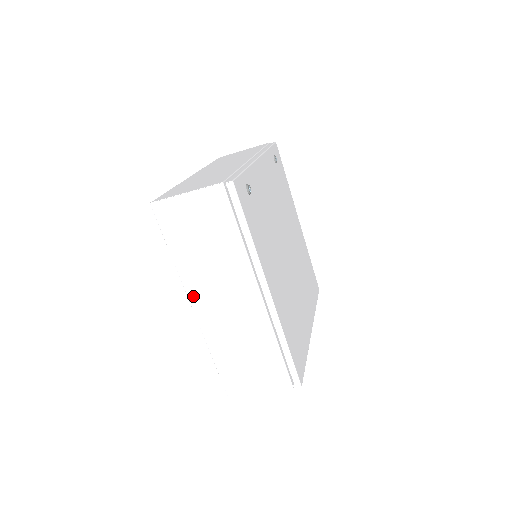
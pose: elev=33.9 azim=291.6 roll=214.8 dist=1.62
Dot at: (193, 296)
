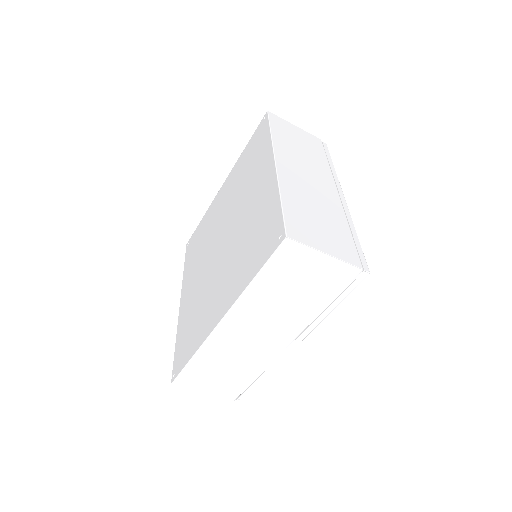
Dot at: (232, 317)
